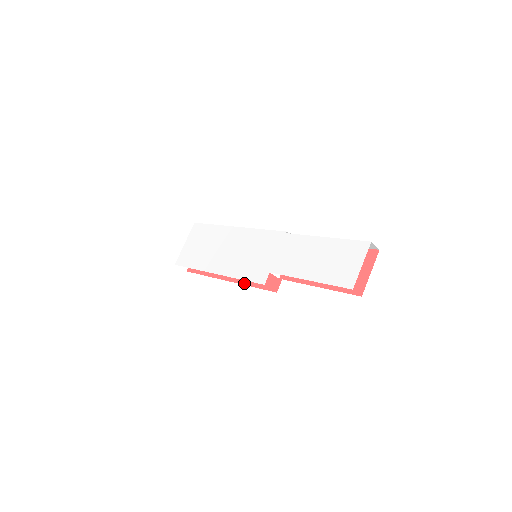
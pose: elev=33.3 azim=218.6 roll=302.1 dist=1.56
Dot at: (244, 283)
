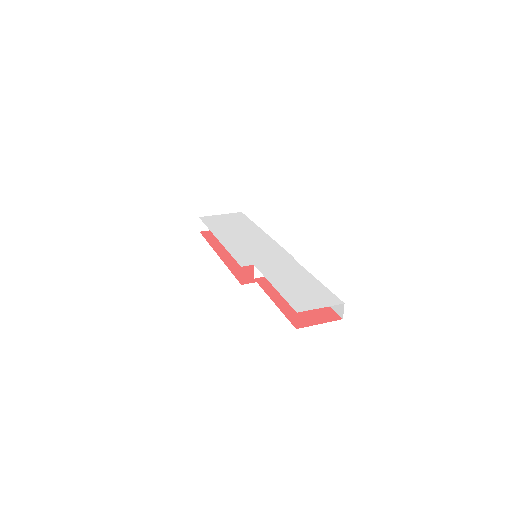
Dot at: (227, 264)
